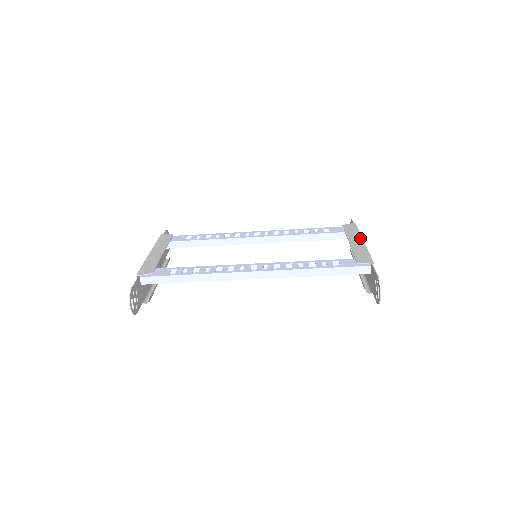
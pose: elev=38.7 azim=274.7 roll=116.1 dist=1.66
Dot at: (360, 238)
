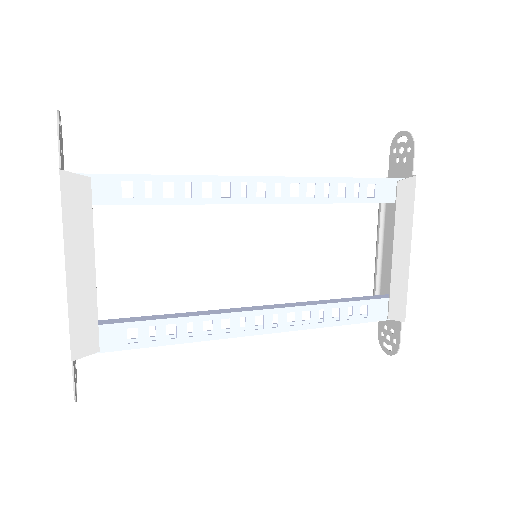
Dot at: (409, 241)
